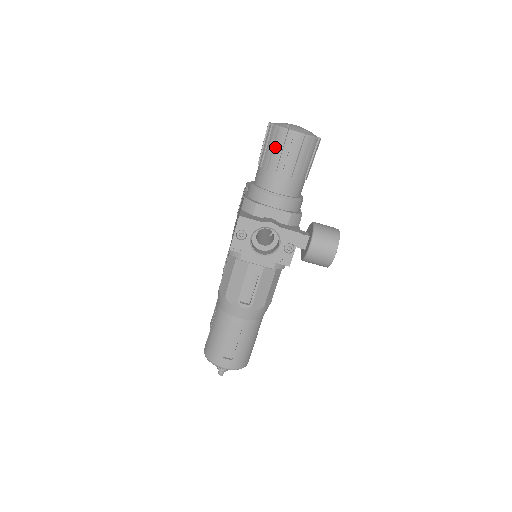
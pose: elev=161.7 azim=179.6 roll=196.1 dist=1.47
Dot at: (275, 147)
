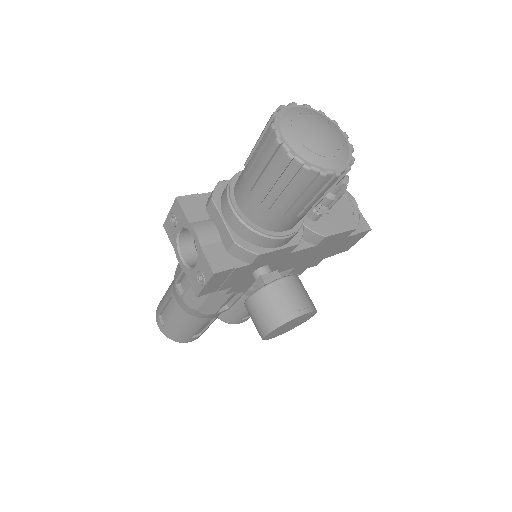
Dot at: (260, 143)
